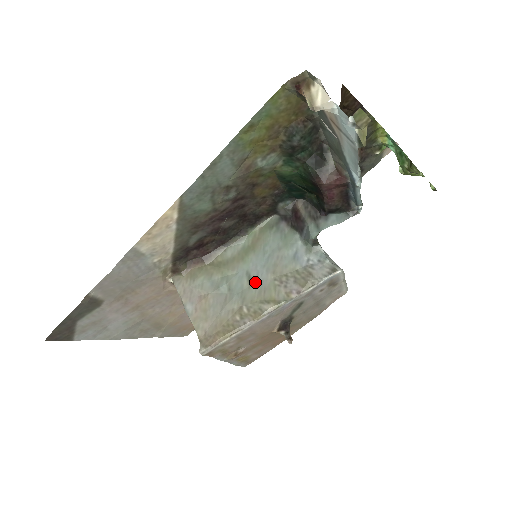
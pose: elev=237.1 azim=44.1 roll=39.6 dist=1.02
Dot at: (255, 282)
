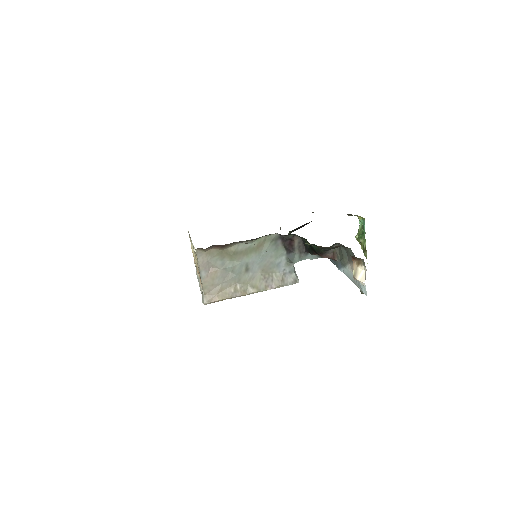
Dot at: (249, 271)
